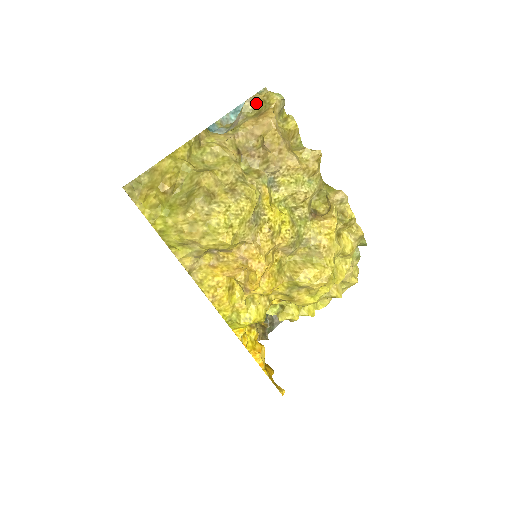
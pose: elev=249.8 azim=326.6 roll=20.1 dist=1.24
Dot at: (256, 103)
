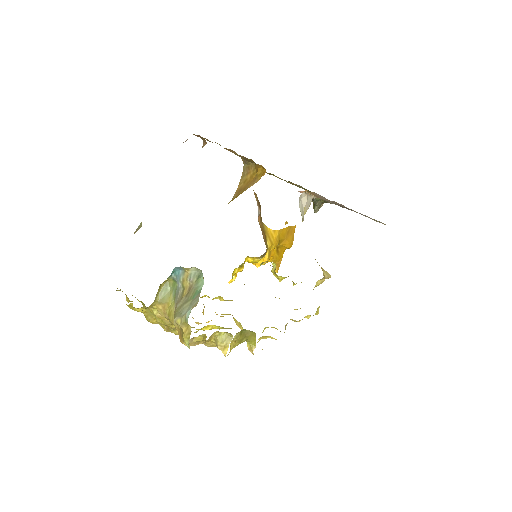
Dot at: occluded
